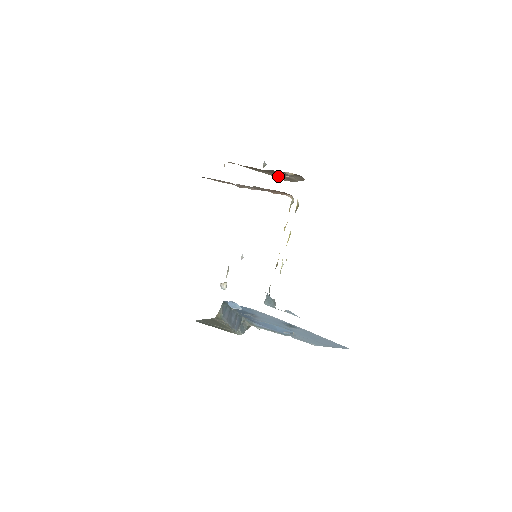
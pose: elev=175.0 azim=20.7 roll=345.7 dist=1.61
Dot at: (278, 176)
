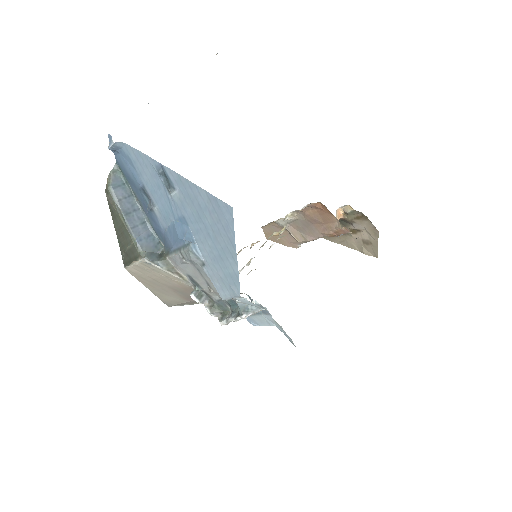
Dot at: (356, 245)
